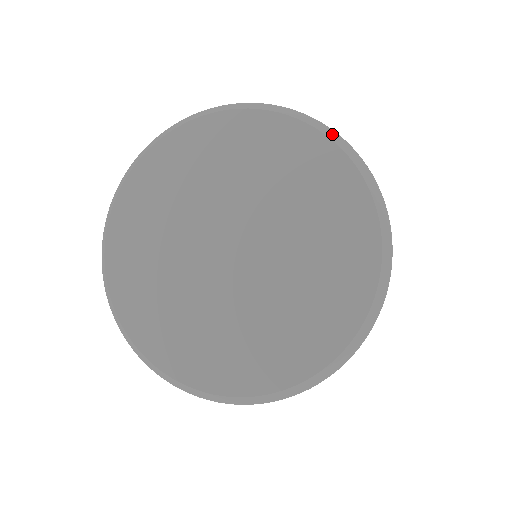
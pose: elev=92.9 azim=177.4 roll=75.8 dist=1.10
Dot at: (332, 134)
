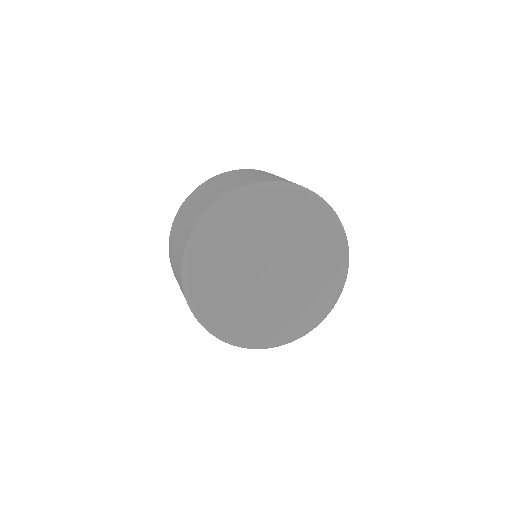
Dot at: (278, 184)
